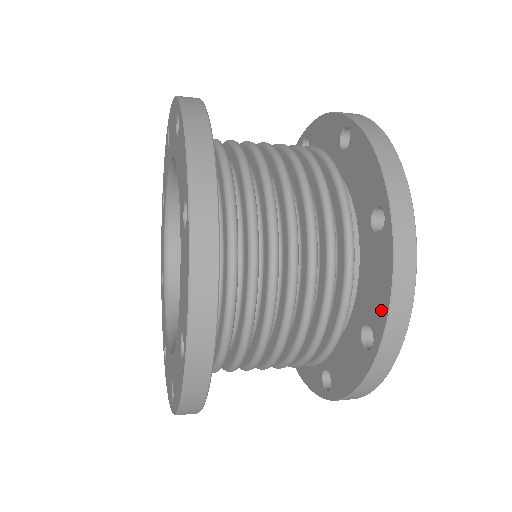
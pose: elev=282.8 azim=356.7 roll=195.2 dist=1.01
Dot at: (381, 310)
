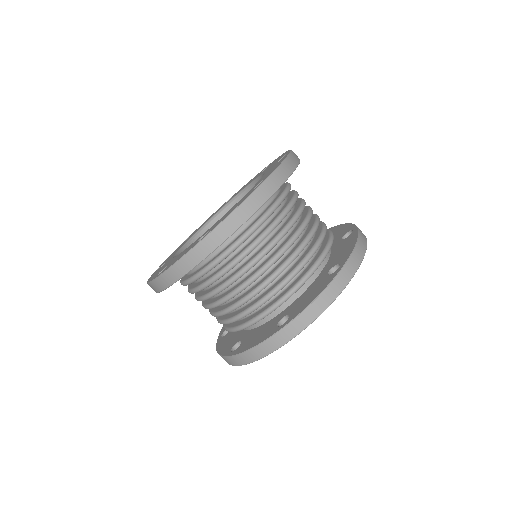
Dot at: (348, 252)
